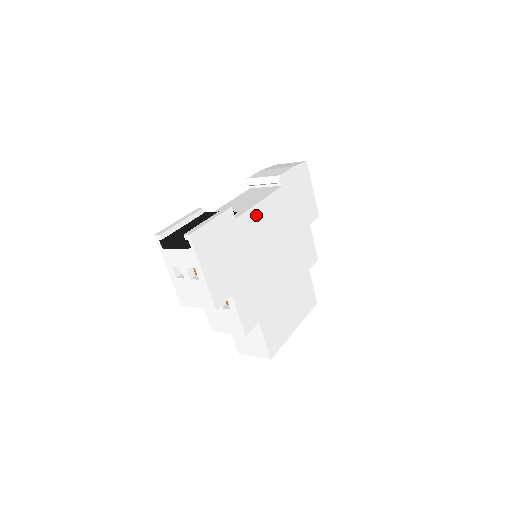
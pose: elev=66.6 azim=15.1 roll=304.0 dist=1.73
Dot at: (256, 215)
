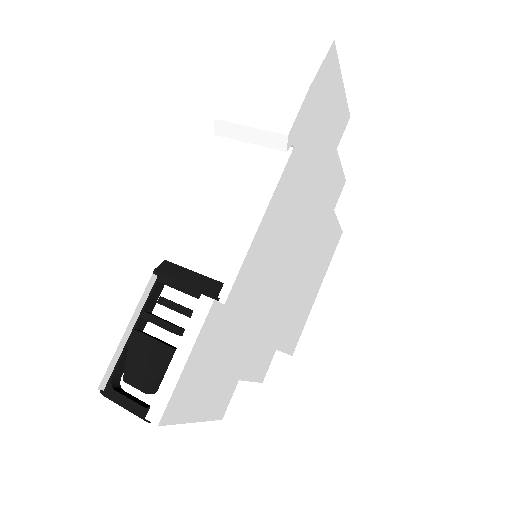
Dot at: (255, 252)
